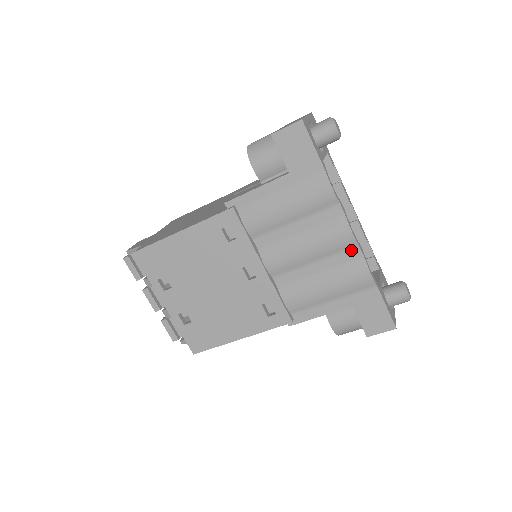
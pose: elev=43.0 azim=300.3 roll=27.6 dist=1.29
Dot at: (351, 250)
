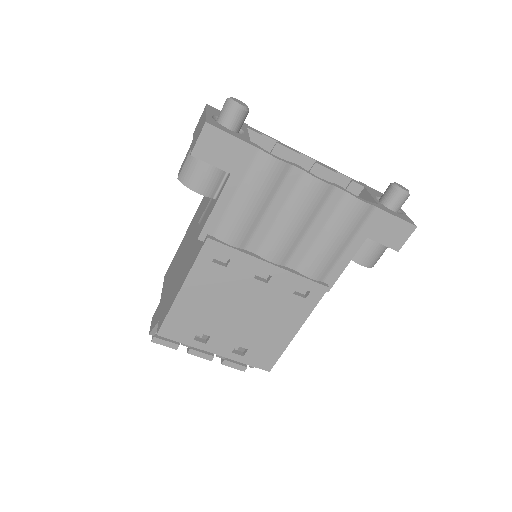
Dot at: (331, 195)
